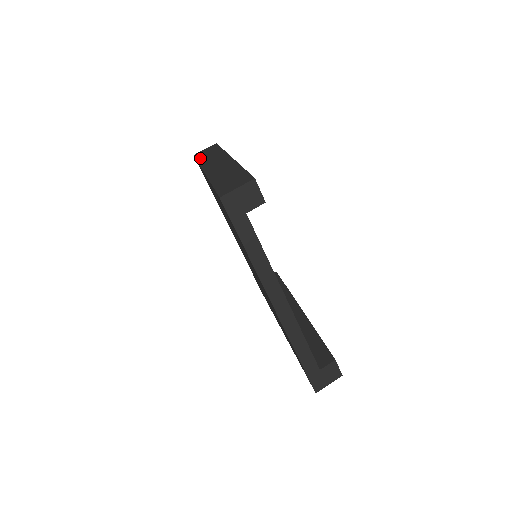
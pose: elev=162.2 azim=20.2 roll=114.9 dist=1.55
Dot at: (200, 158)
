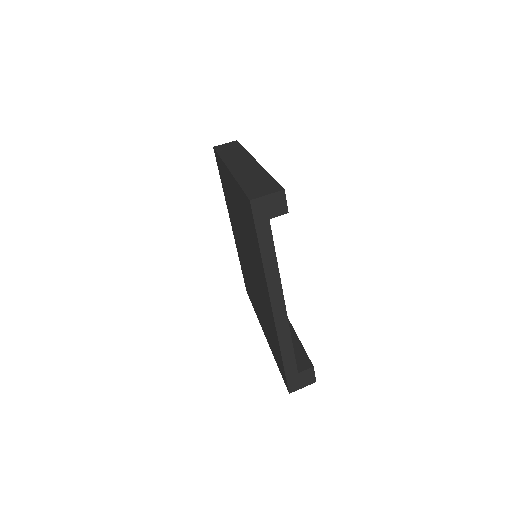
Dot at: (221, 152)
